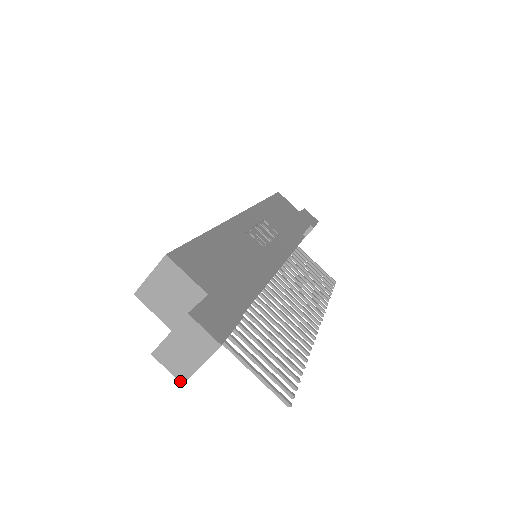
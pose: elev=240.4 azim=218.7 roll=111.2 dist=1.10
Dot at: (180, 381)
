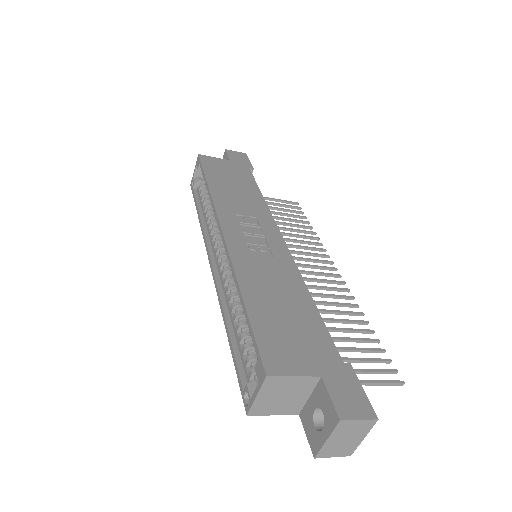
Dot at: occluded
